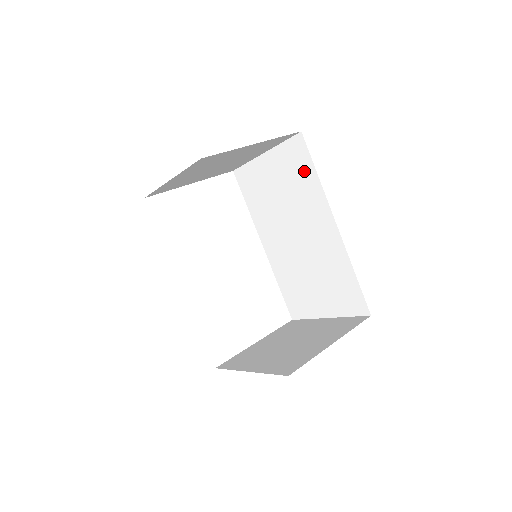
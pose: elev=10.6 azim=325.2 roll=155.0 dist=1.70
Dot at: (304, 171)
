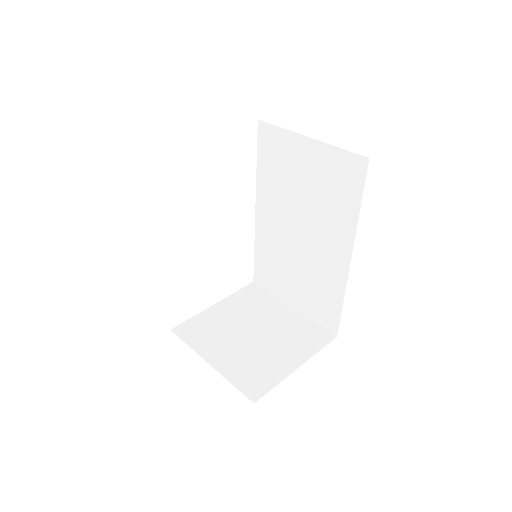
Dot at: (347, 193)
